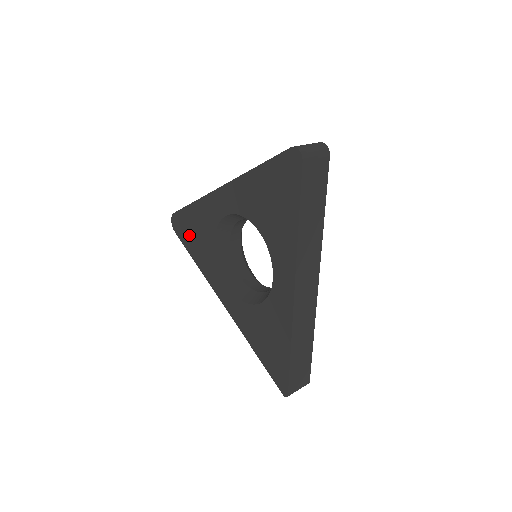
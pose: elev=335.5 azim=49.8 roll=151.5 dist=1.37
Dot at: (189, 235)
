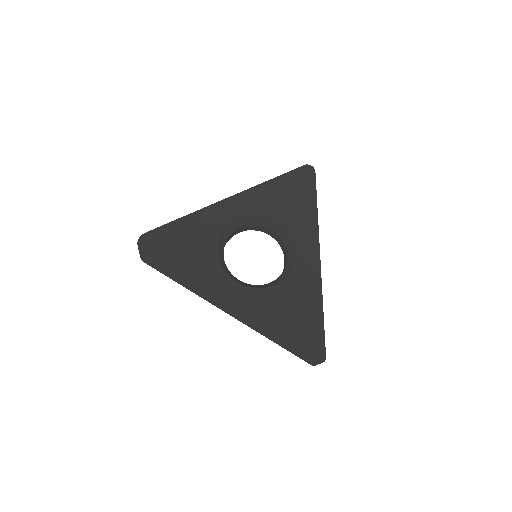
Dot at: (173, 249)
